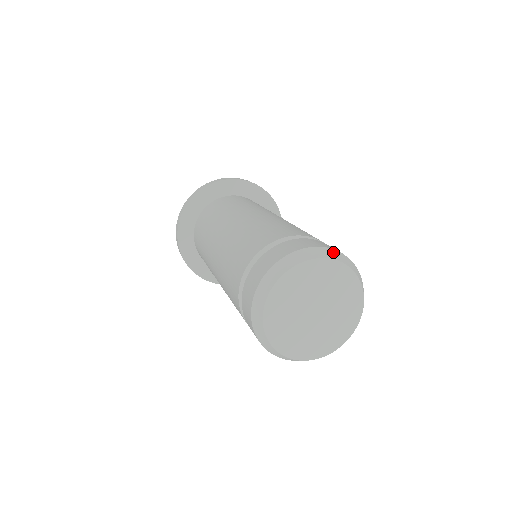
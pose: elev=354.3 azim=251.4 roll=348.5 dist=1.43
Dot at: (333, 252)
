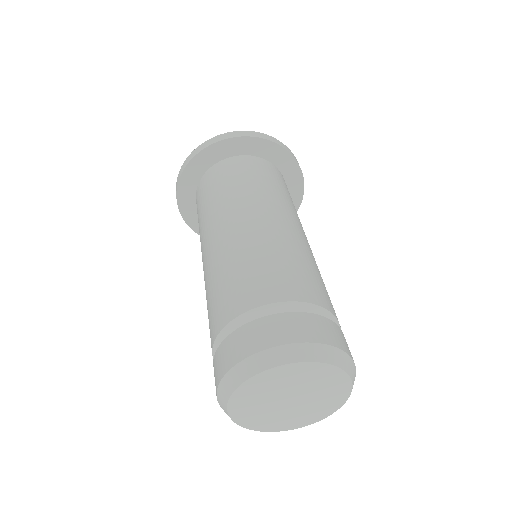
Dot at: (339, 354)
